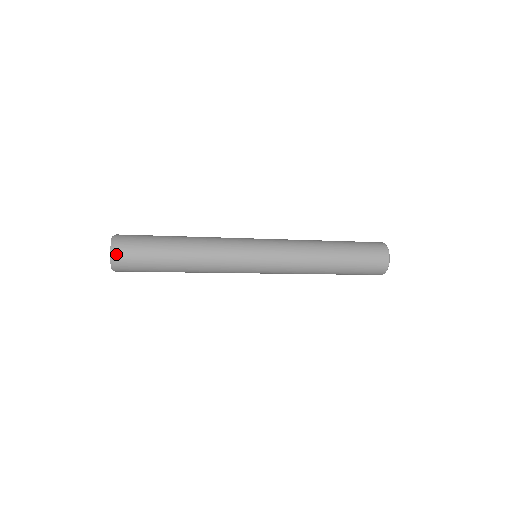
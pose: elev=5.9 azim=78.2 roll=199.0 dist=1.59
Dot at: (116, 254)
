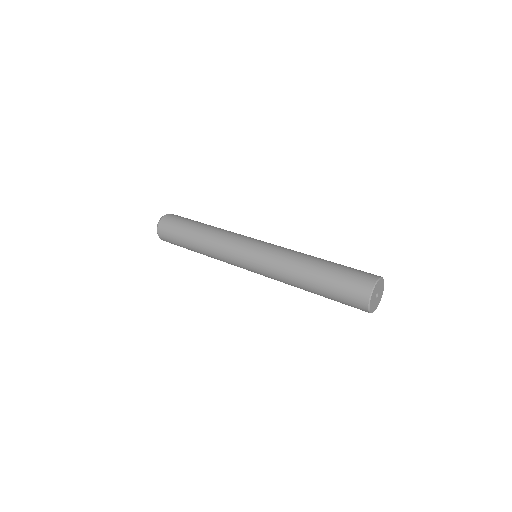
Dot at: occluded
